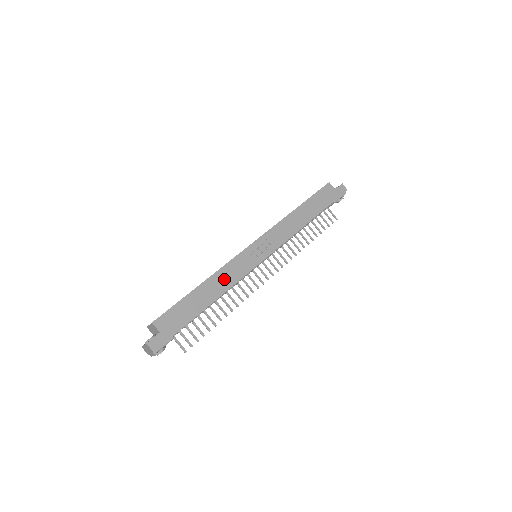
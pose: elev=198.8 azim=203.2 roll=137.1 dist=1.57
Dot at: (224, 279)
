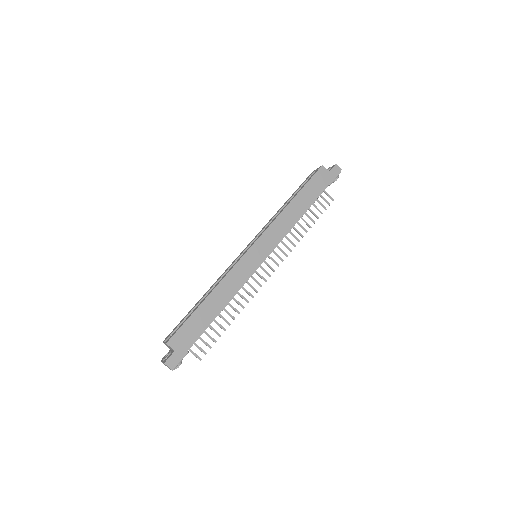
Dot at: (228, 288)
